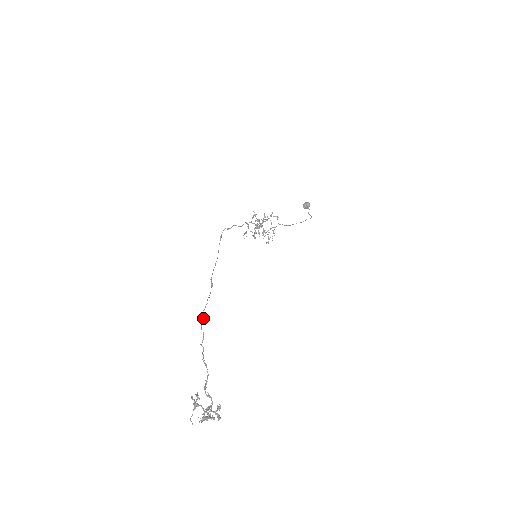
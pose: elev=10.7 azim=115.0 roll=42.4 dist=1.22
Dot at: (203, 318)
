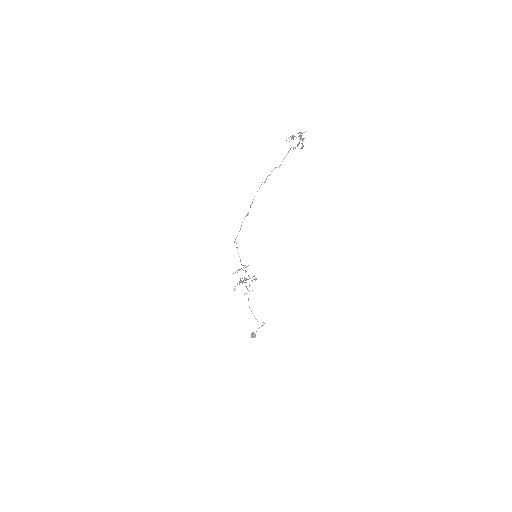
Dot at: occluded
